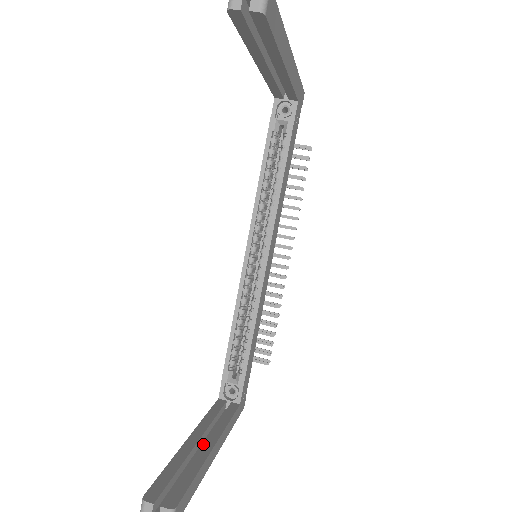
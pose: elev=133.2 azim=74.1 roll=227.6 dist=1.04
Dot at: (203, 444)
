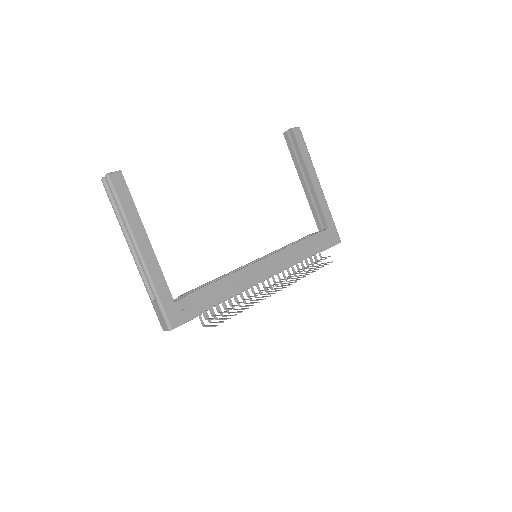
Dot at: occluded
